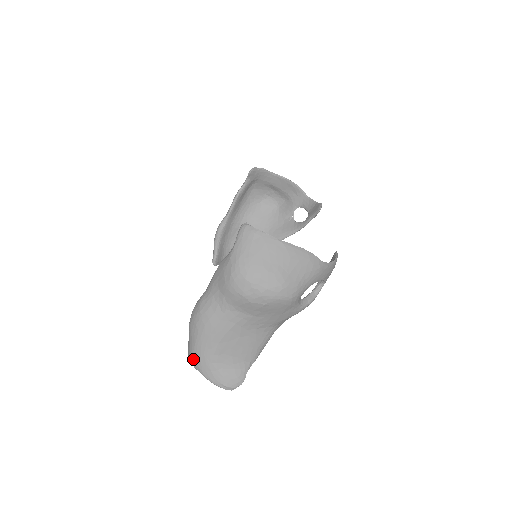
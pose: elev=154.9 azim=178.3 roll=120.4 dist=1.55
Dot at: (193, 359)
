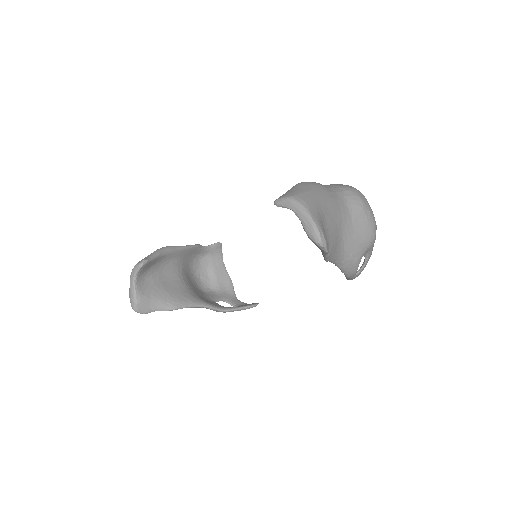
Dot at: (301, 196)
